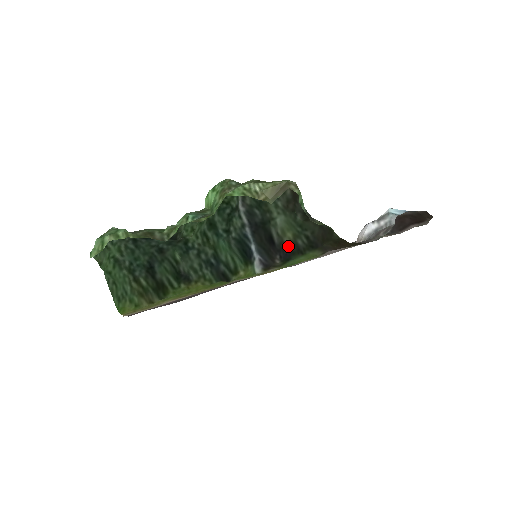
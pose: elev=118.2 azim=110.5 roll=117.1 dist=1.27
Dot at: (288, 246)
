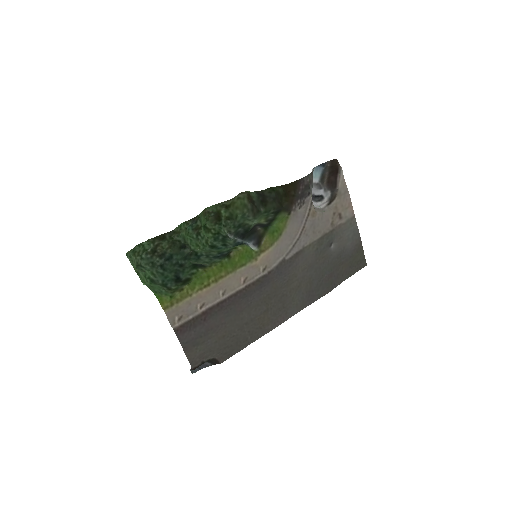
Dot at: (264, 224)
